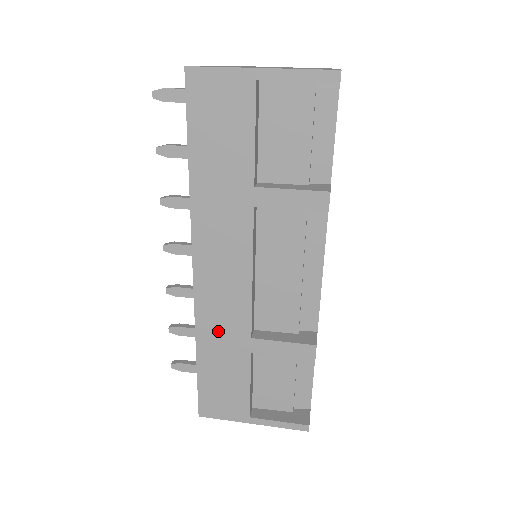
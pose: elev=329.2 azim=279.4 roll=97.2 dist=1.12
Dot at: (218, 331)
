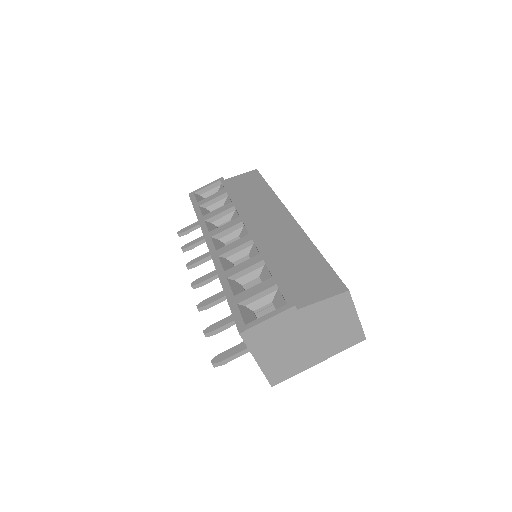
Dot at: occluded
